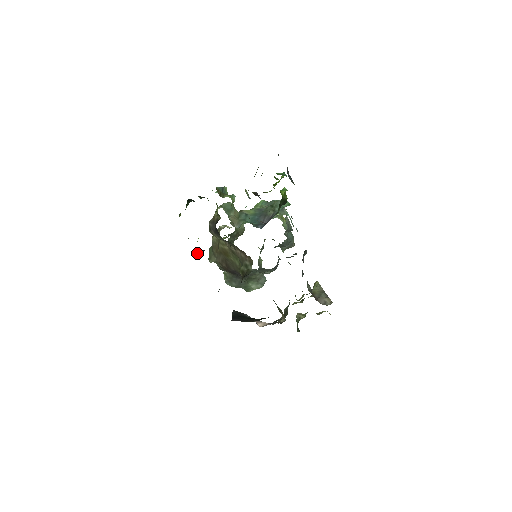
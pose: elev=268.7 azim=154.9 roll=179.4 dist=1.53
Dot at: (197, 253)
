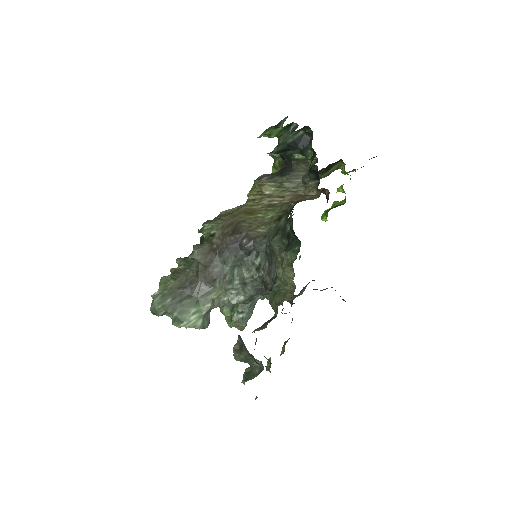
Dot at: (277, 149)
